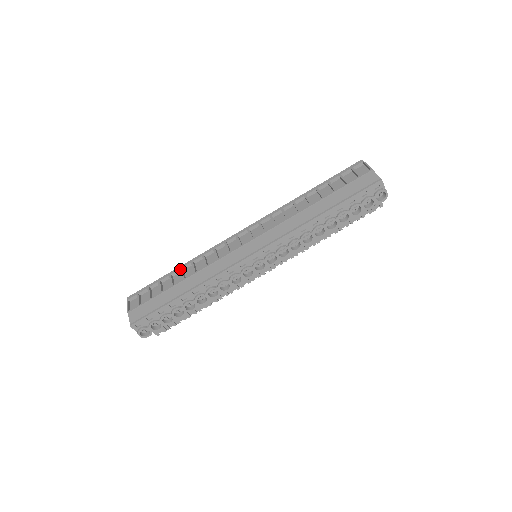
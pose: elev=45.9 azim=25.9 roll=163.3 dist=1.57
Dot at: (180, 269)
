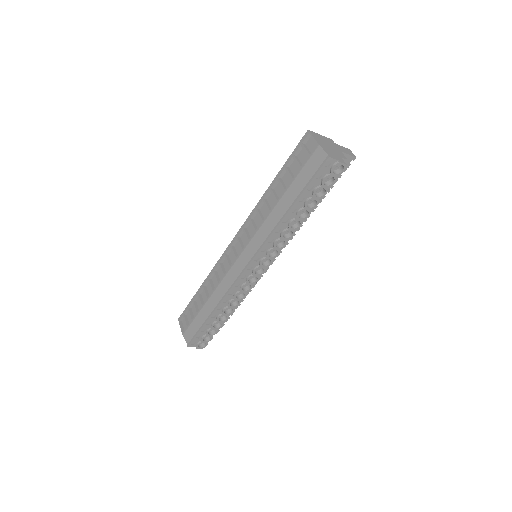
Dot at: (202, 288)
